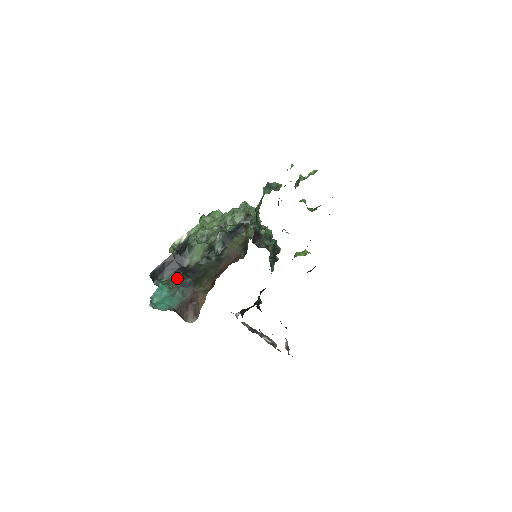
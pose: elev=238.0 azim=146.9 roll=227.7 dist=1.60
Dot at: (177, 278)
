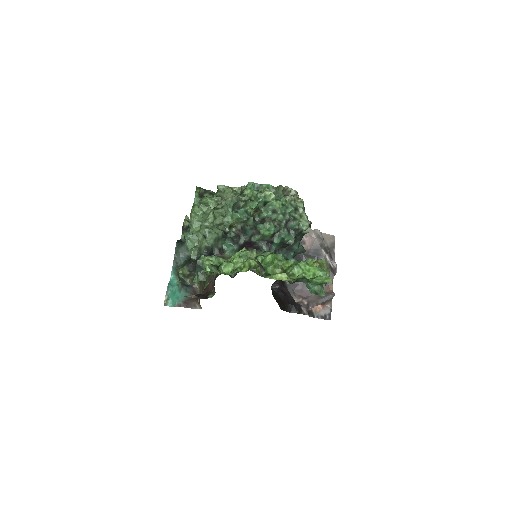
Dot at: (179, 278)
